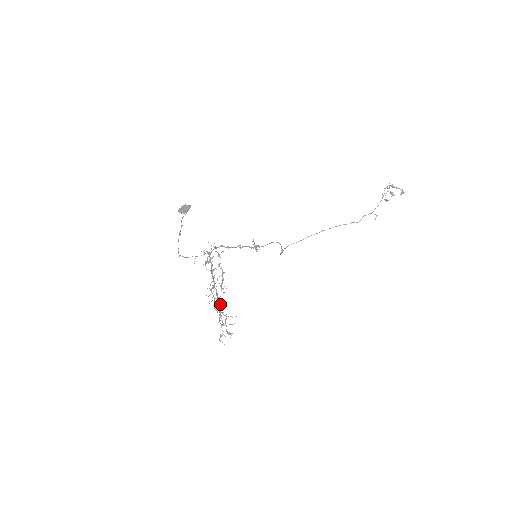
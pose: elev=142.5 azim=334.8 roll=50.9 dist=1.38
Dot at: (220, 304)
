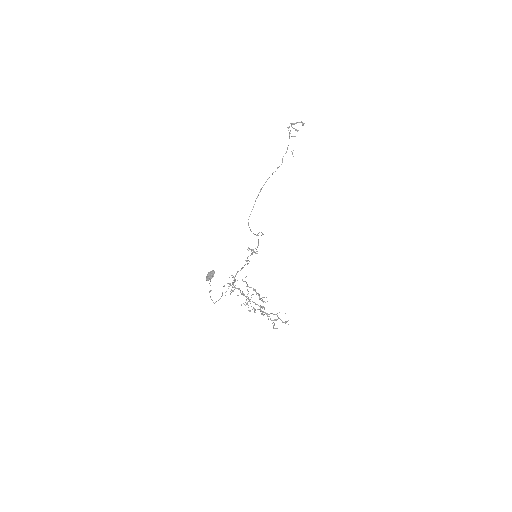
Dot at: (264, 309)
